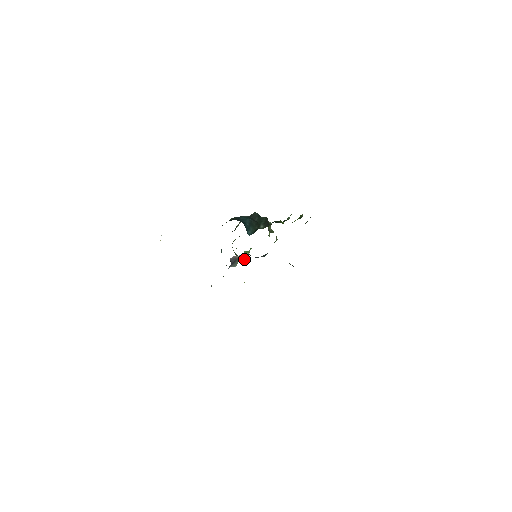
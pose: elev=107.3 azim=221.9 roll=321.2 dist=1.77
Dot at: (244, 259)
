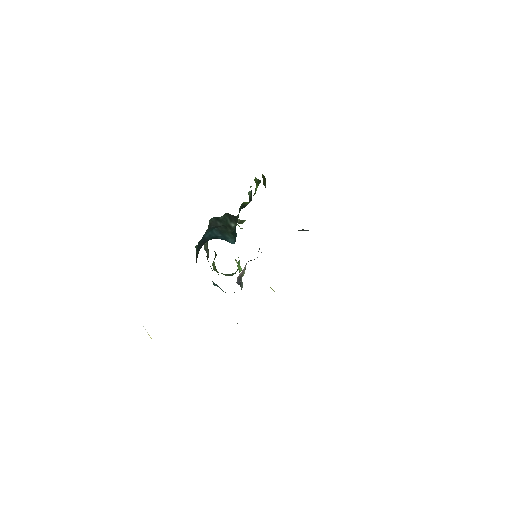
Dot at: (240, 271)
